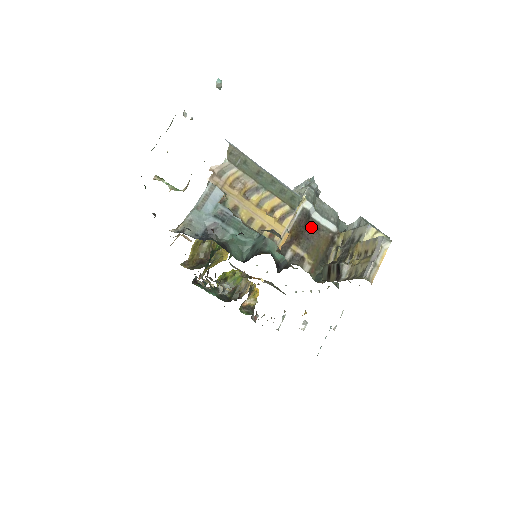
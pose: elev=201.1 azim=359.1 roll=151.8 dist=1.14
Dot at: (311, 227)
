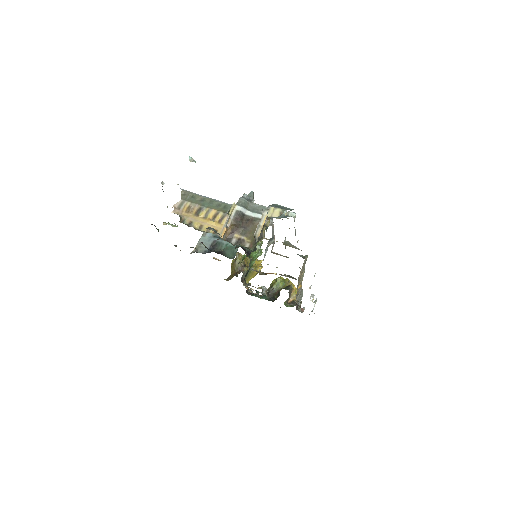
Dot at: (246, 221)
